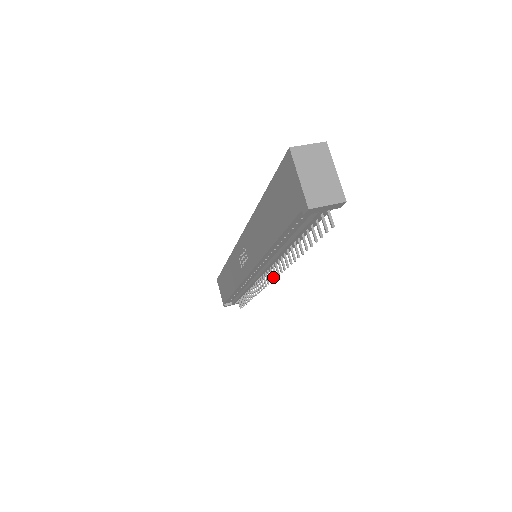
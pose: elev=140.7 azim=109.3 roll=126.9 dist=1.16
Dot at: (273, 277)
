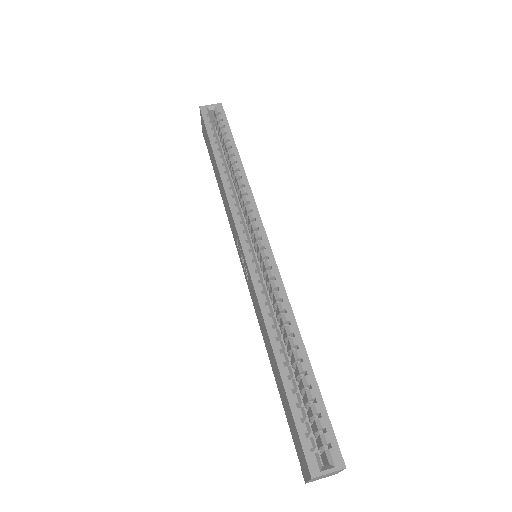
Dot at: occluded
